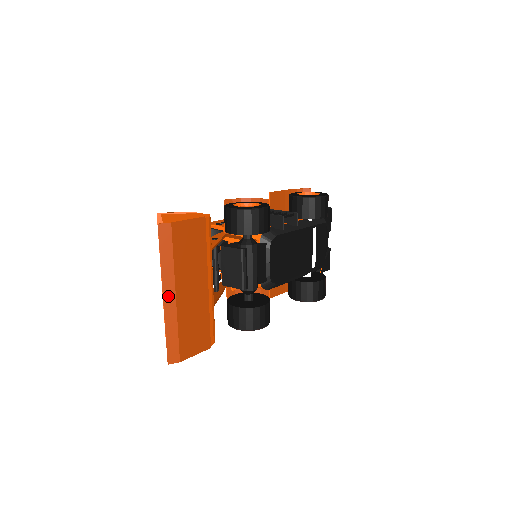
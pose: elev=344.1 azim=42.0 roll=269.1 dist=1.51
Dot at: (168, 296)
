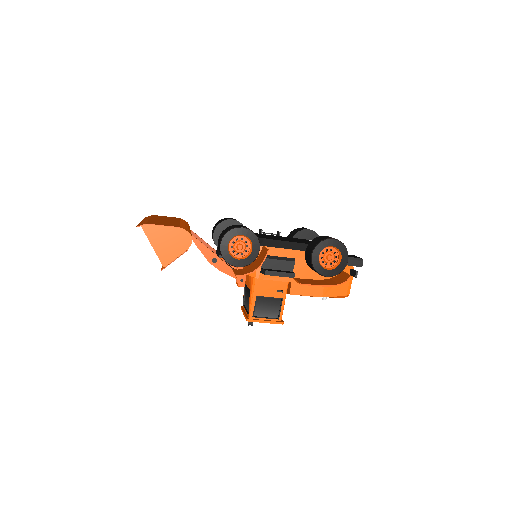
Dot at: occluded
